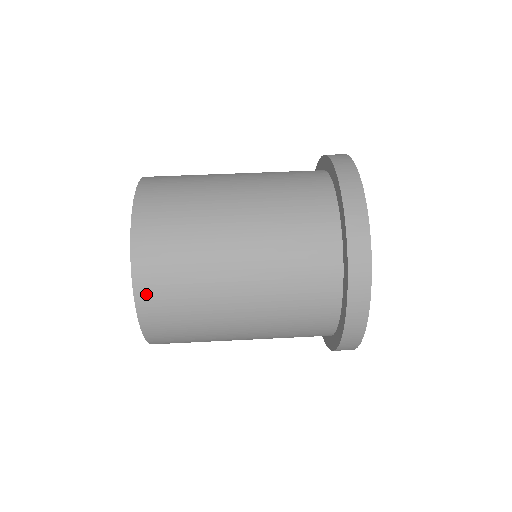
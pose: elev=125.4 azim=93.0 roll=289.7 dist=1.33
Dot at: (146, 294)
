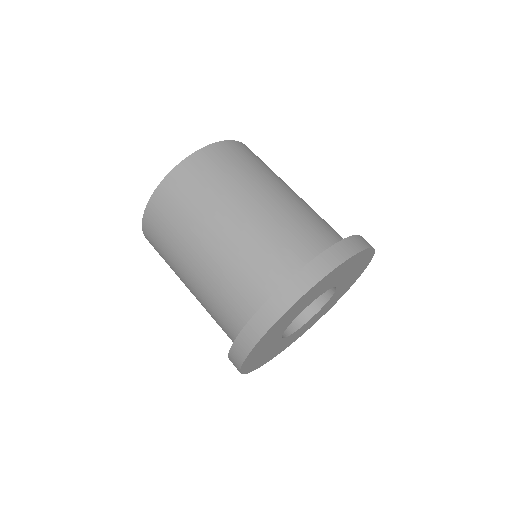
Dot at: (150, 243)
